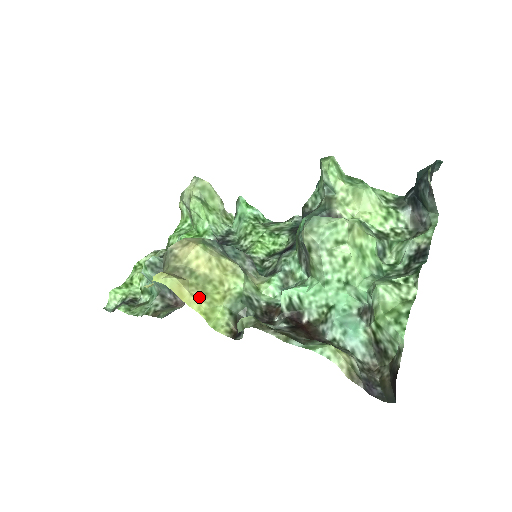
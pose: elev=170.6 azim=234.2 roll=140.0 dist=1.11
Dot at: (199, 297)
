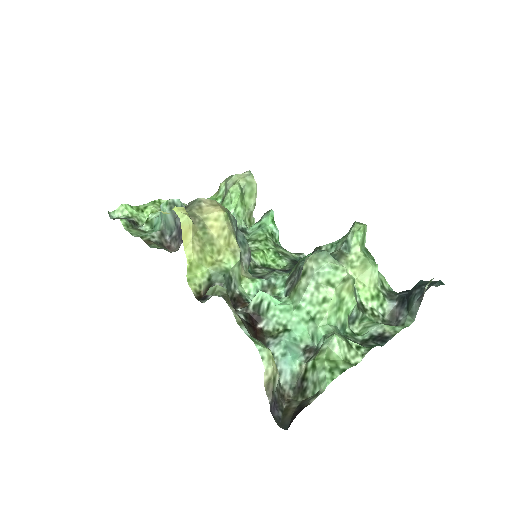
Dot at: (196, 248)
